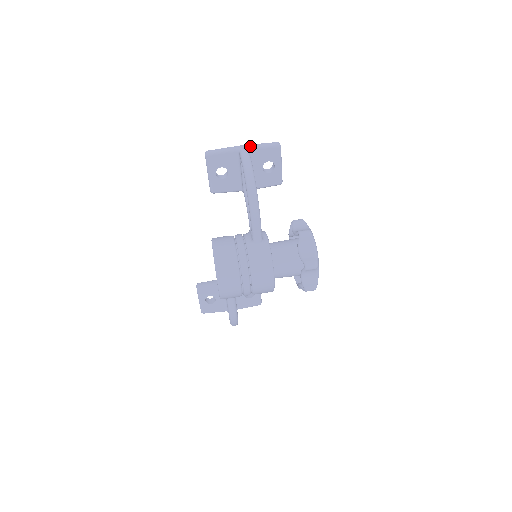
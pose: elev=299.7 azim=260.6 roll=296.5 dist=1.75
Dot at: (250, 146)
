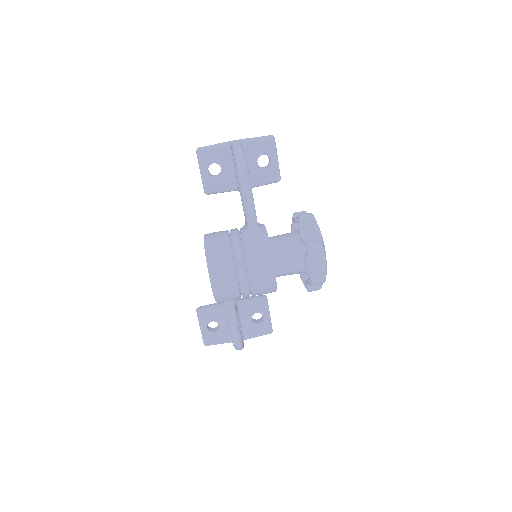
Dot at: (242, 139)
